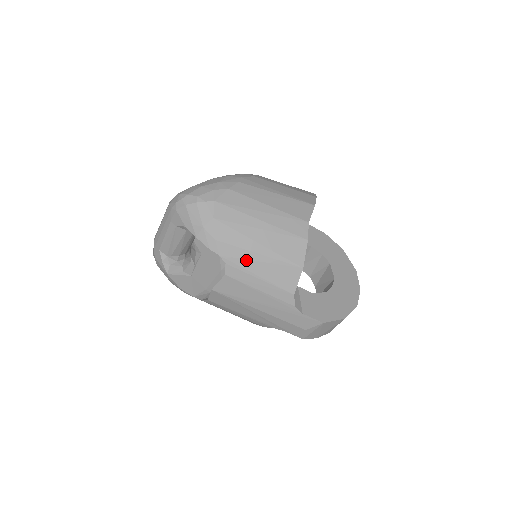
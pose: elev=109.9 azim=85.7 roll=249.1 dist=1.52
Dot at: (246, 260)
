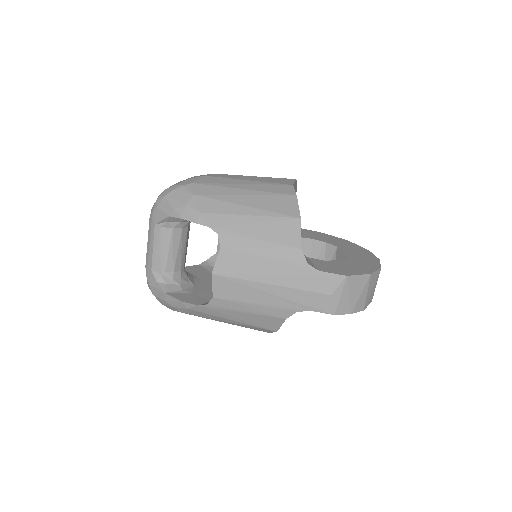
Dot at: (238, 225)
